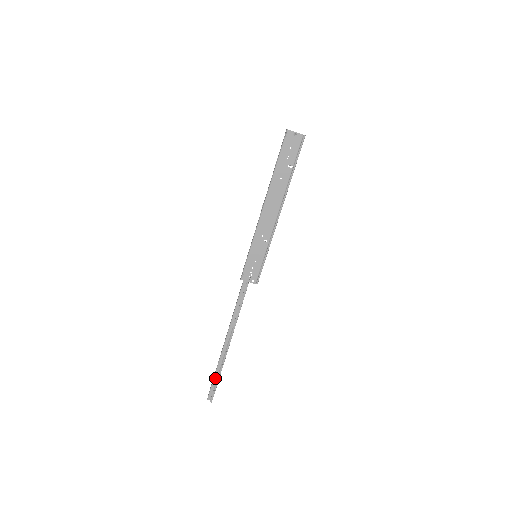
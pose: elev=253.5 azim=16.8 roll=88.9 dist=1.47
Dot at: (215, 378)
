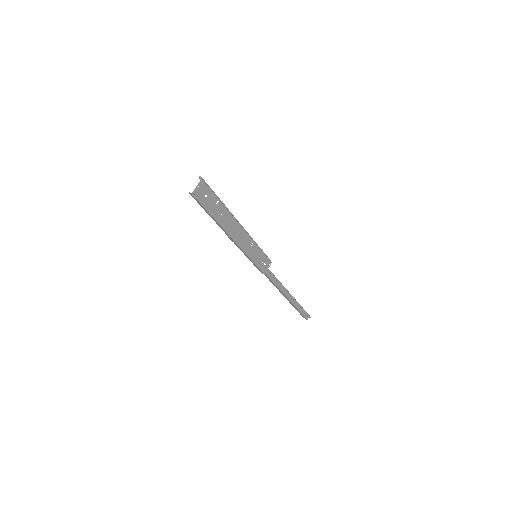
Dot at: (300, 311)
